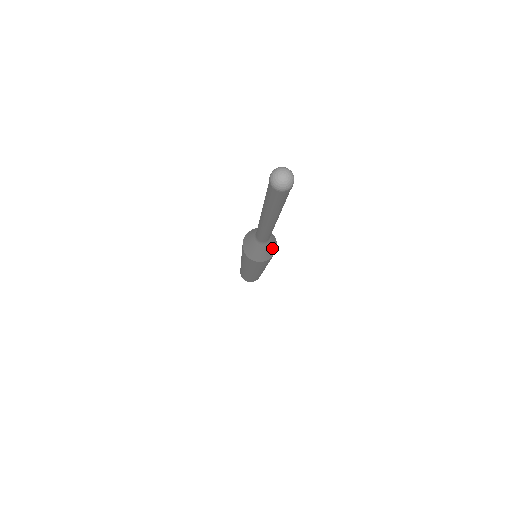
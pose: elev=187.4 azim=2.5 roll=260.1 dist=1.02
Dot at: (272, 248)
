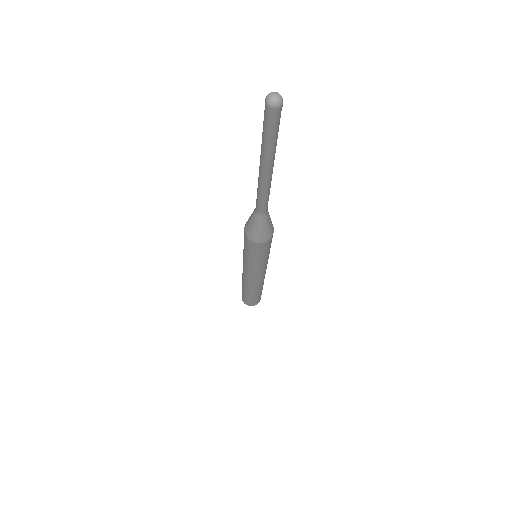
Dot at: (264, 231)
